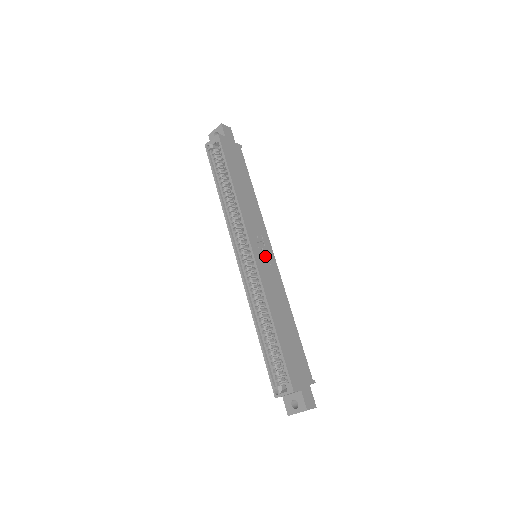
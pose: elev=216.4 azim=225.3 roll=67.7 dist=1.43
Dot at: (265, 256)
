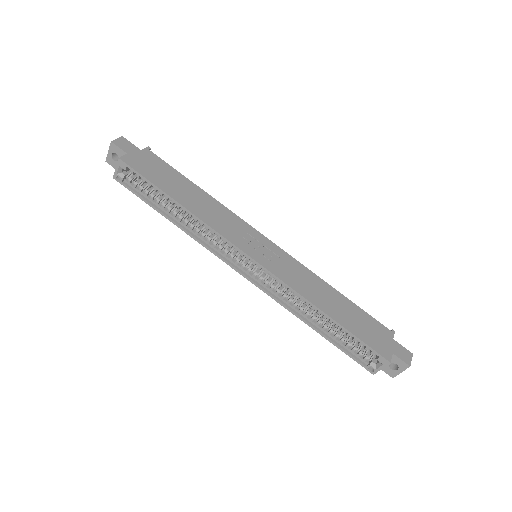
Dot at: (267, 252)
